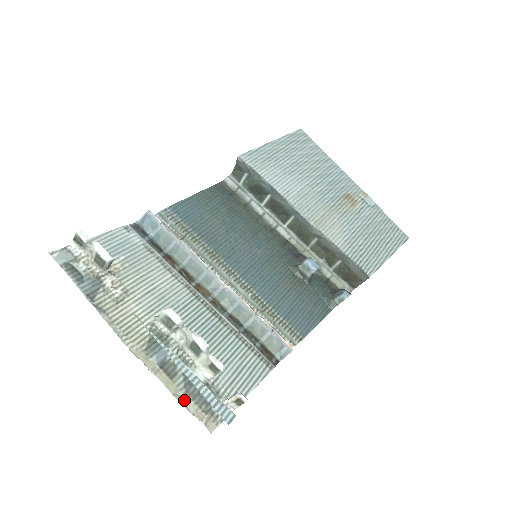
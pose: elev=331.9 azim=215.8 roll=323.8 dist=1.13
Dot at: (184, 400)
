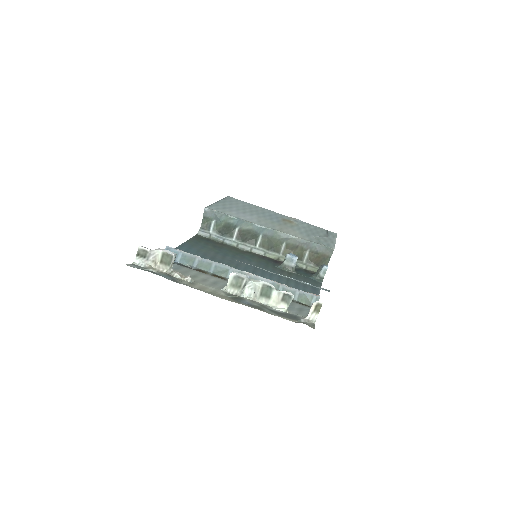
Dot at: occluded
